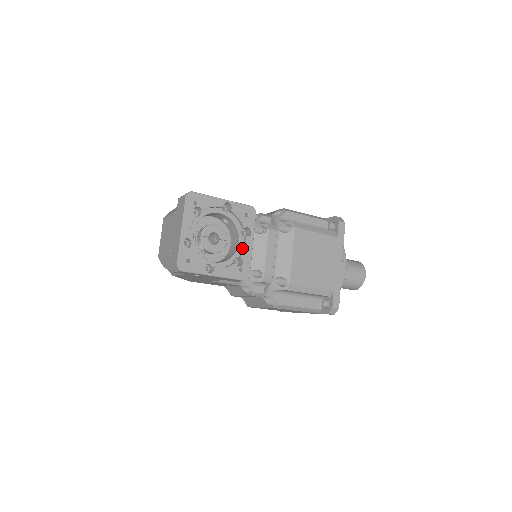
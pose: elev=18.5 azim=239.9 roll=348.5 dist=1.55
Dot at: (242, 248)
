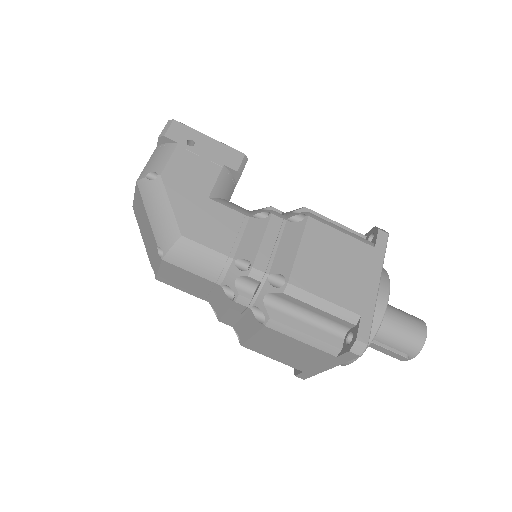
Dot at: occluded
